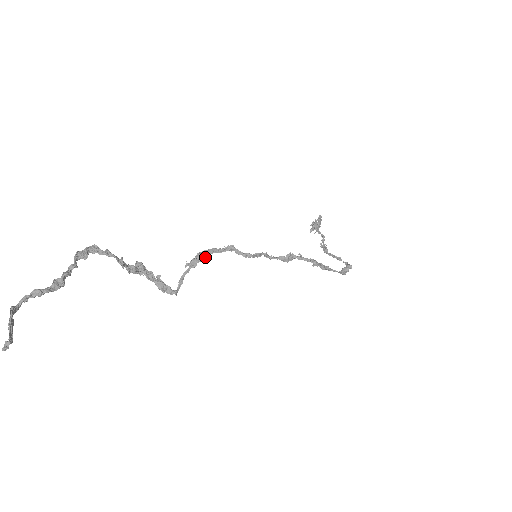
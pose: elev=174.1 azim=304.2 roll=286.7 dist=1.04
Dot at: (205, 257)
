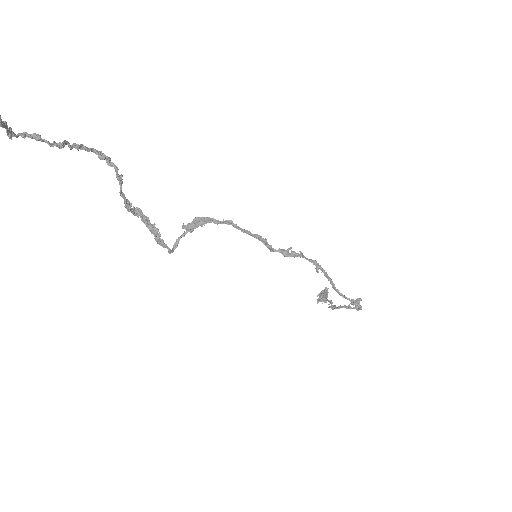
Dot at: (203, 223)
